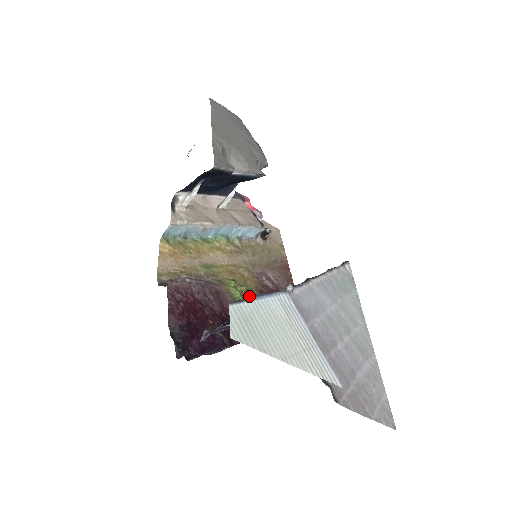
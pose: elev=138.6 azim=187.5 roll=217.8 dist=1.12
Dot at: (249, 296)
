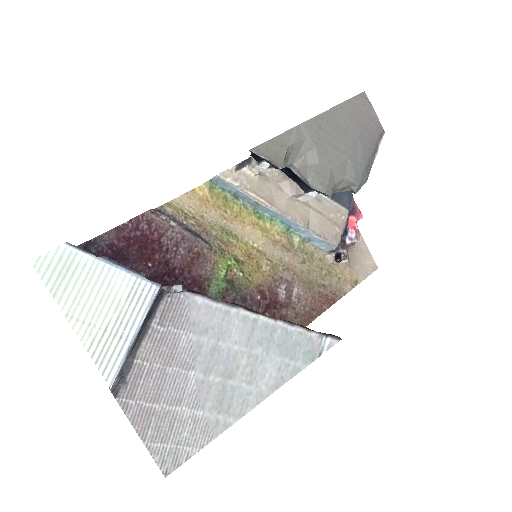
Dot at: (238, 284)
